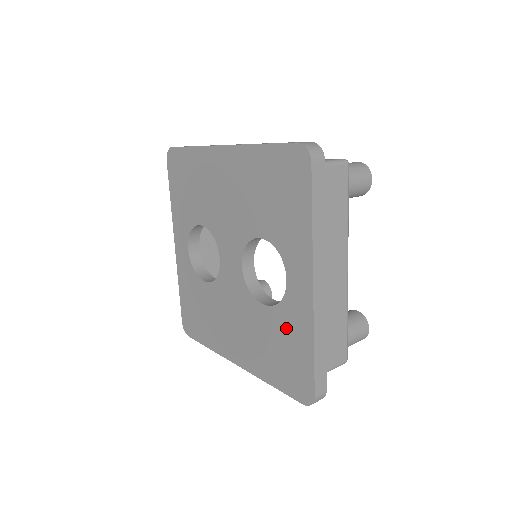
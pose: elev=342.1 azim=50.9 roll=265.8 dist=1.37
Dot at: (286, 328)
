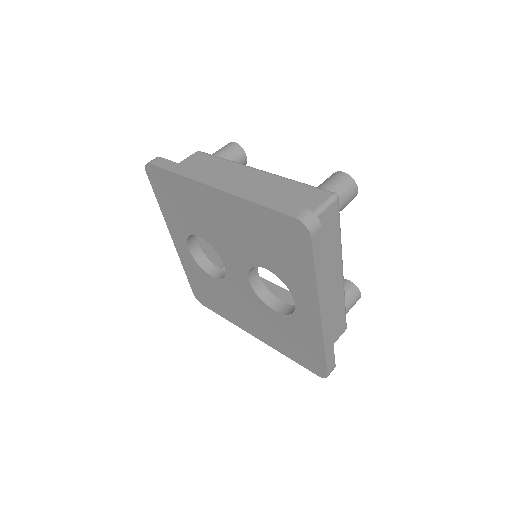
Dot at: (298, 331)
